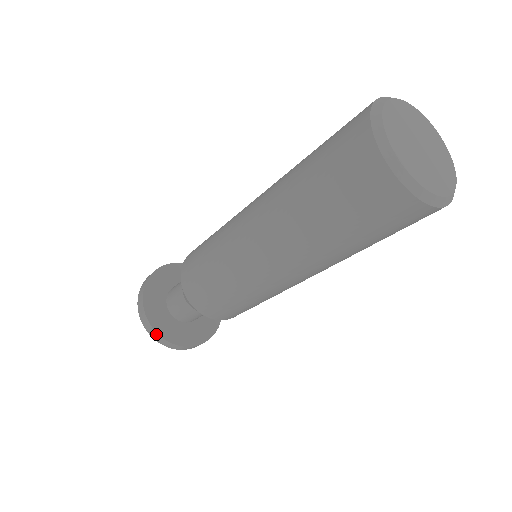
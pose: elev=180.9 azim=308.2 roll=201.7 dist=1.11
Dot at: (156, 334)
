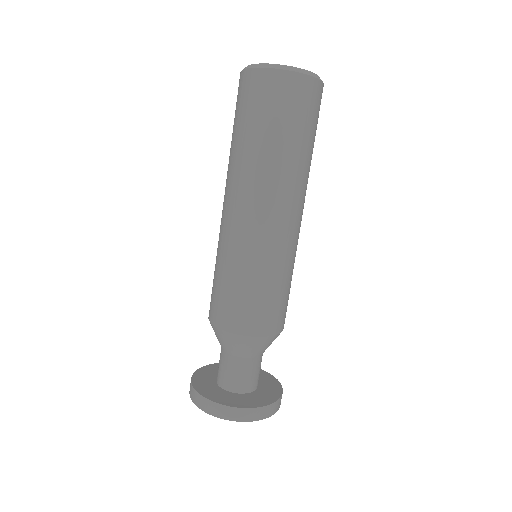
Dot at: (207, 402)
